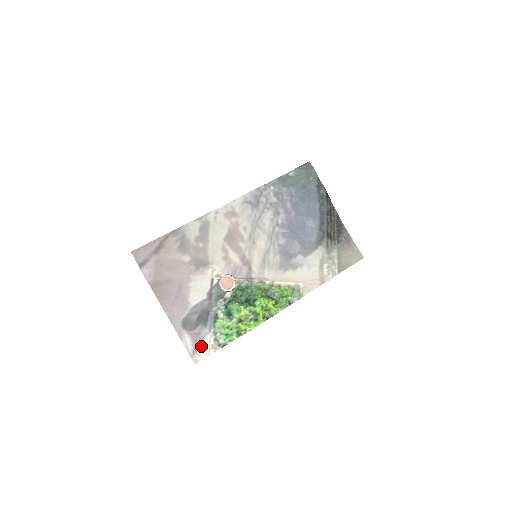
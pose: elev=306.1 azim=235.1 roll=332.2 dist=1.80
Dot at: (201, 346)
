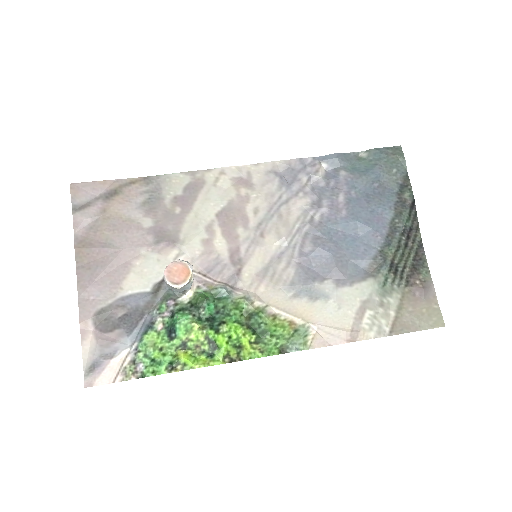
Dot at: (108, 362)
